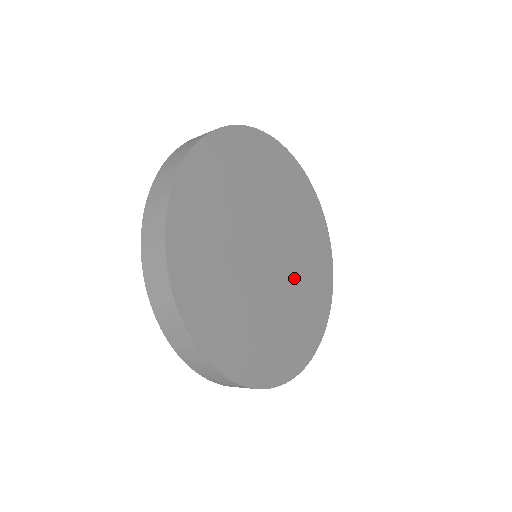
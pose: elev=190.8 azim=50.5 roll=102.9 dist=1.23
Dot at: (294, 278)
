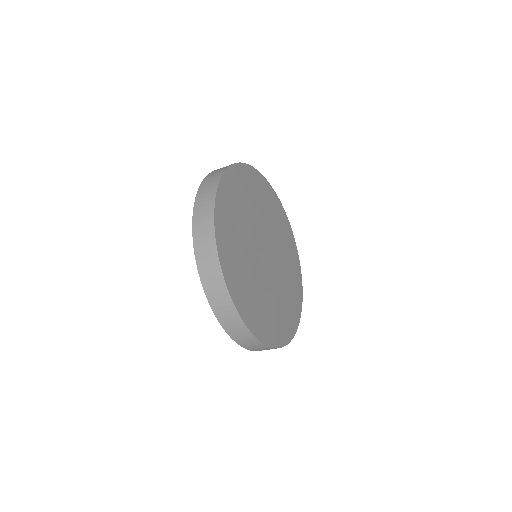
Dot at: (279, 250)
